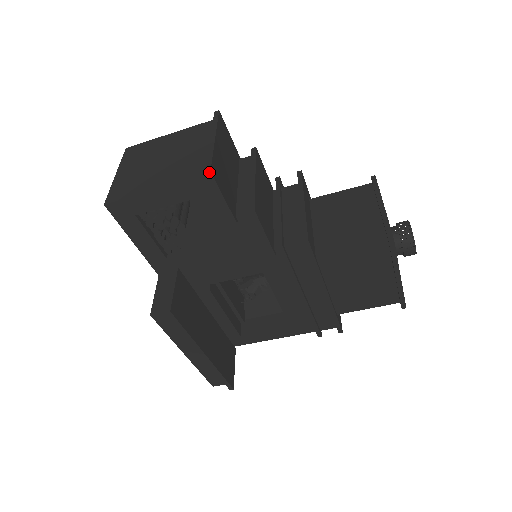
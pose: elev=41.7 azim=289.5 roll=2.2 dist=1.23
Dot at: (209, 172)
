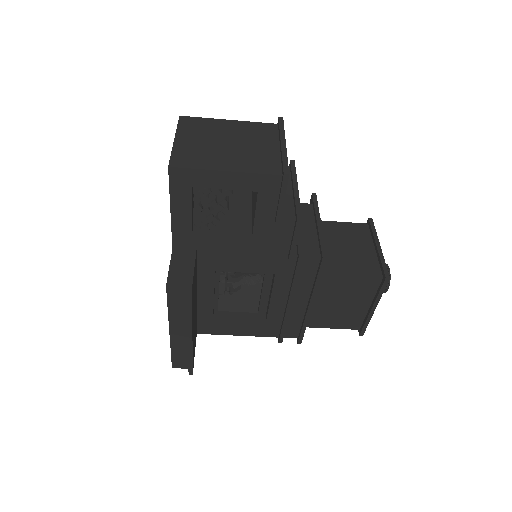
Dot at: (288, 174)
